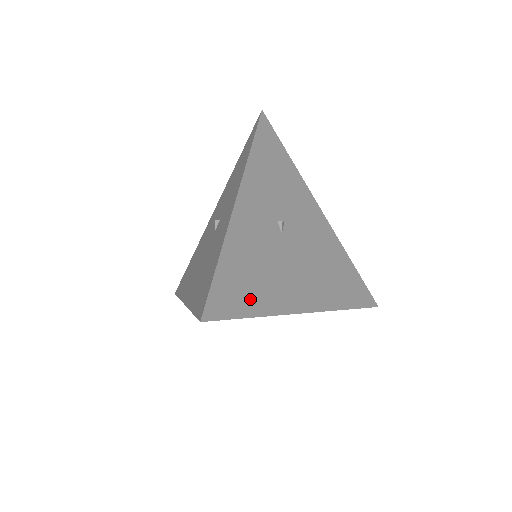
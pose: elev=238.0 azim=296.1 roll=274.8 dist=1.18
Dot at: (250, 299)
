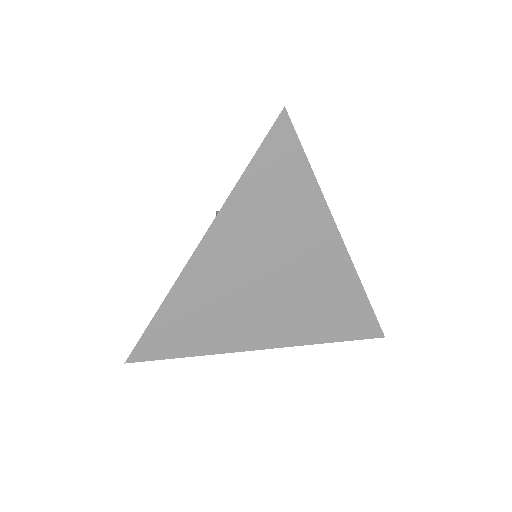
Dot at: occluded
